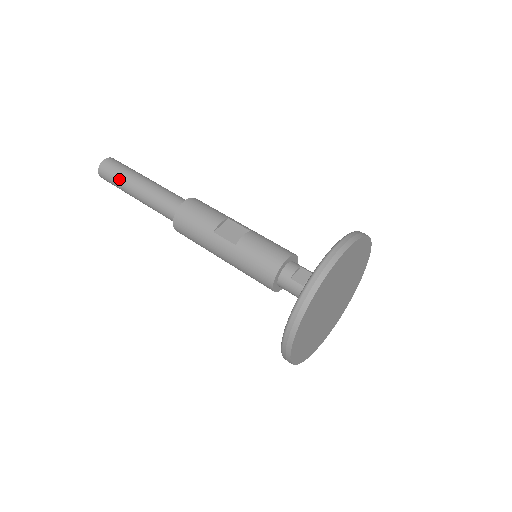
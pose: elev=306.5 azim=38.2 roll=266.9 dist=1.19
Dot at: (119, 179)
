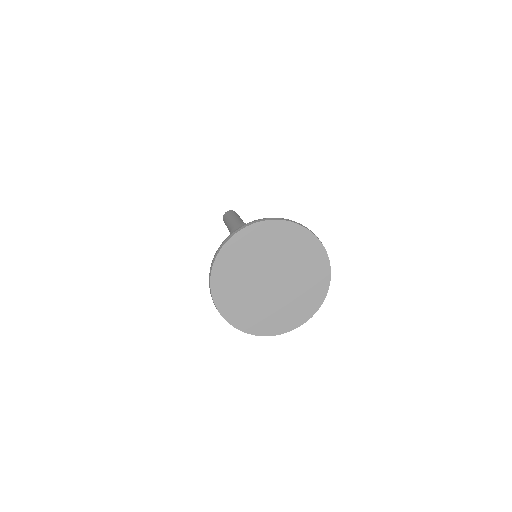
Dot at: (227, 218)
